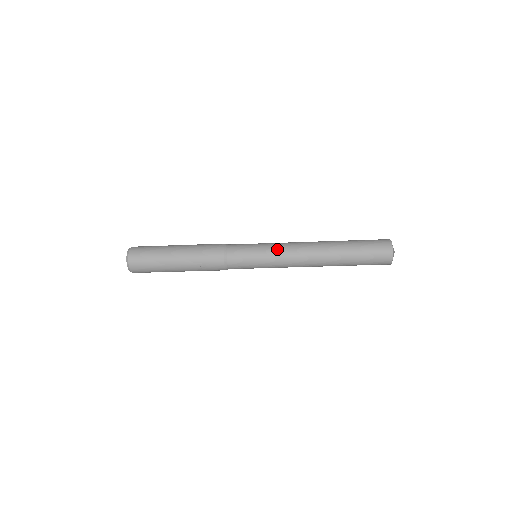
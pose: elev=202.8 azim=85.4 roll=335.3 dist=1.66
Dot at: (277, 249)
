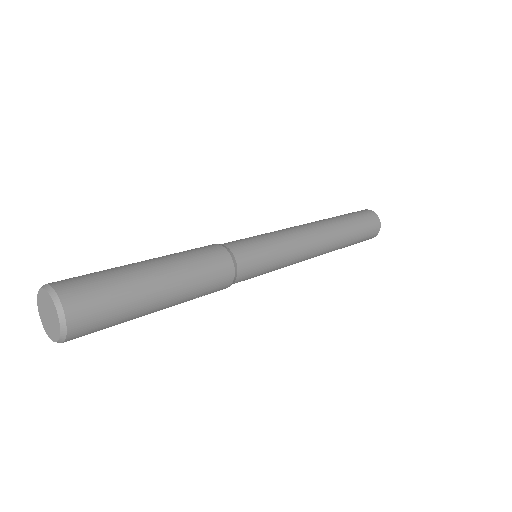
Dot at: (292, 246)
